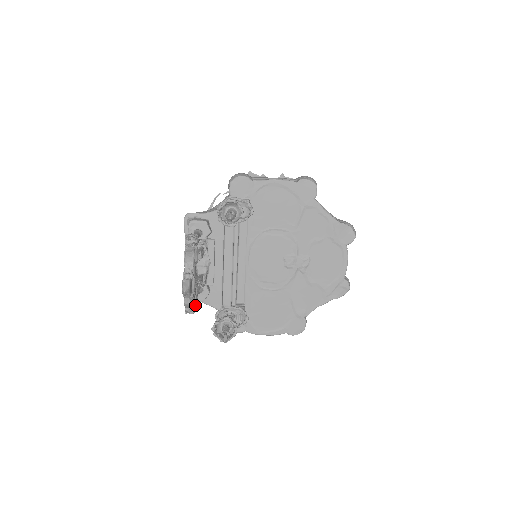
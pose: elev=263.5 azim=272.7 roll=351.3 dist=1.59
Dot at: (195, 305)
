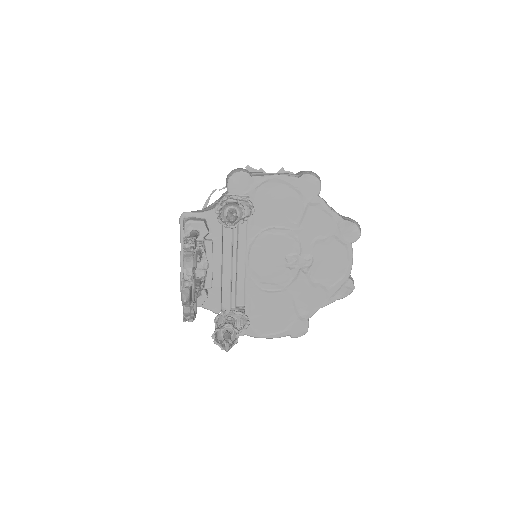
Dot at: occluded
